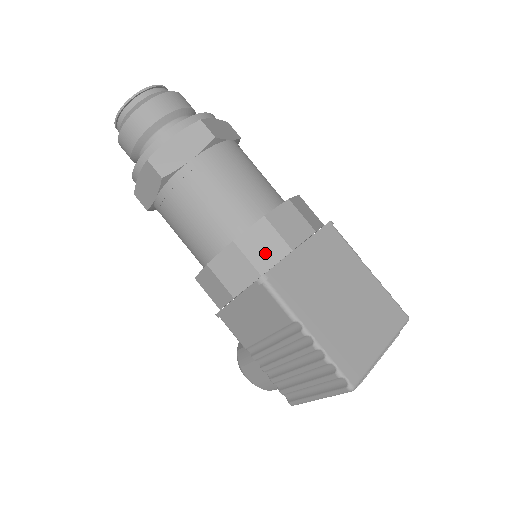
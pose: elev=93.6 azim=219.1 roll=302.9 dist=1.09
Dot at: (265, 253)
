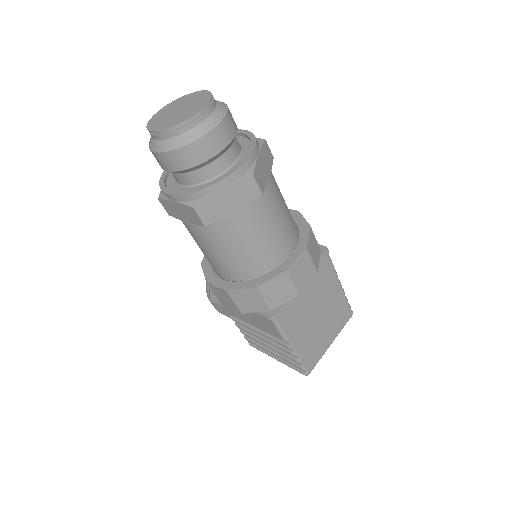
Dot at: (278, 296)
